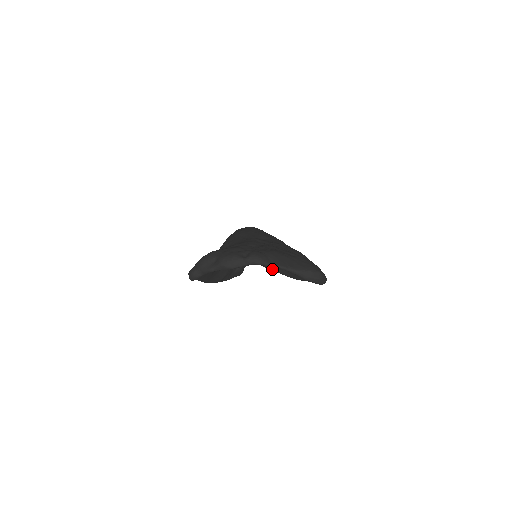
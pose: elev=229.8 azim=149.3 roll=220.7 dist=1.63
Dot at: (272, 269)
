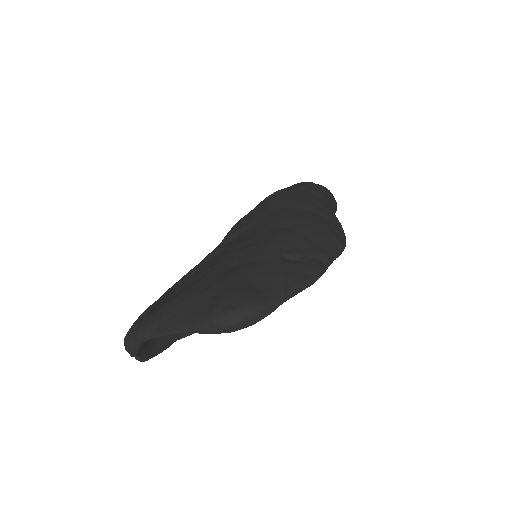
Dot at: occluded
